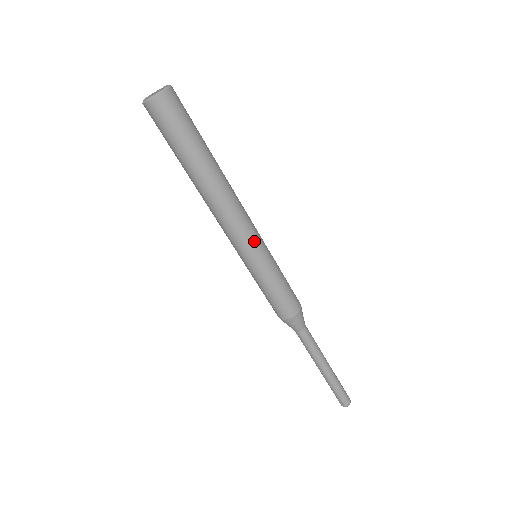
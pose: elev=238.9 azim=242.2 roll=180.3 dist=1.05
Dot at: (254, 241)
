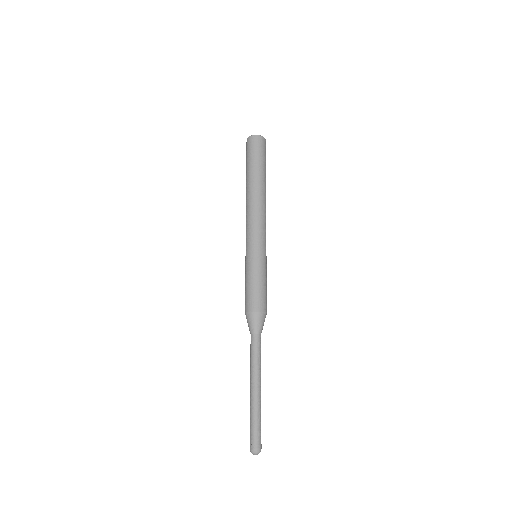
Dot at: (263, 239)
